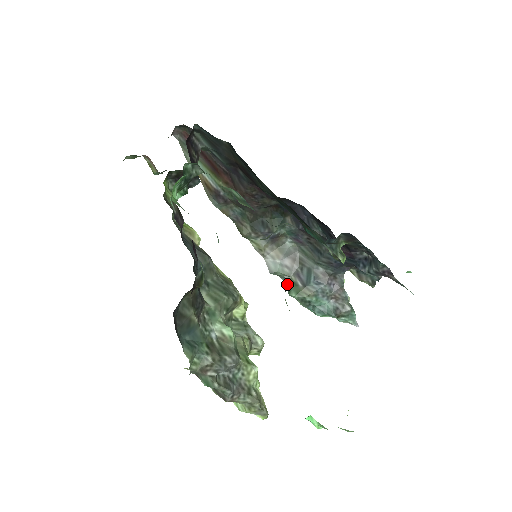
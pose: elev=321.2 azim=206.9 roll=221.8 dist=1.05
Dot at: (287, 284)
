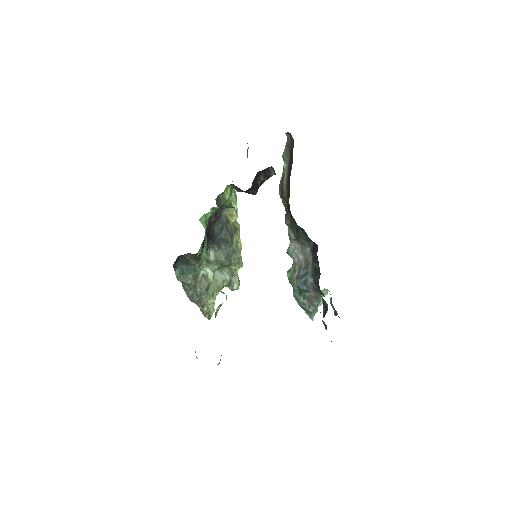
Dot at: (292, 266)
